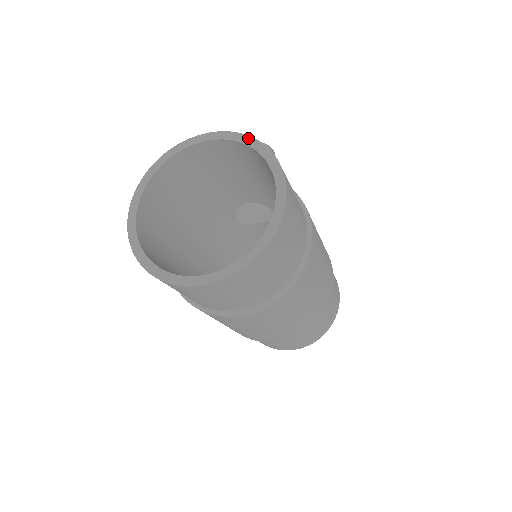
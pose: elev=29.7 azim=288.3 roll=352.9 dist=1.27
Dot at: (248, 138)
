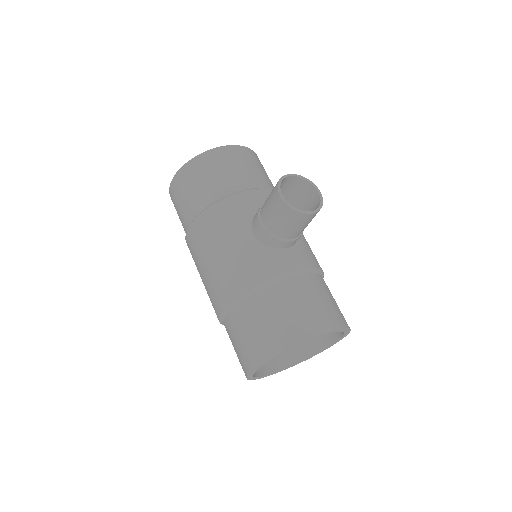
Dot at: (347, 329)
